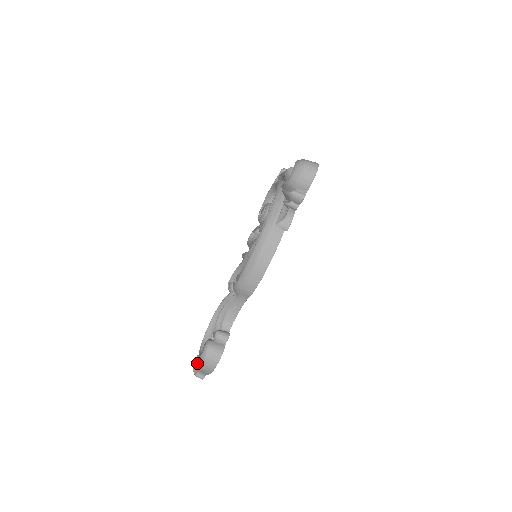
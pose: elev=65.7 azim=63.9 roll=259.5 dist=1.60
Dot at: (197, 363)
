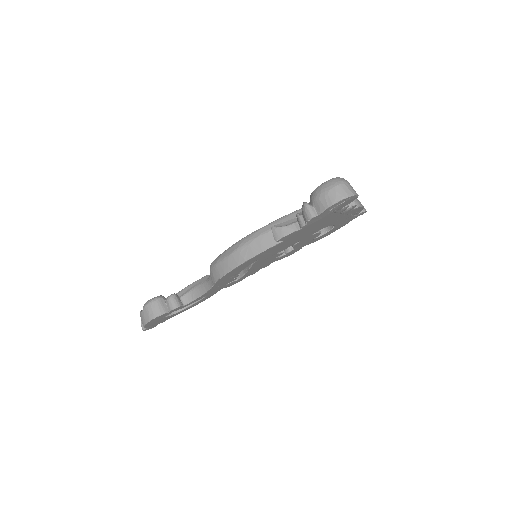
Dot at: occluded
